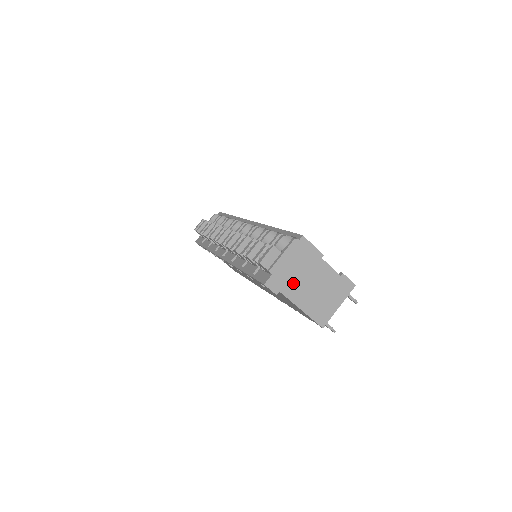
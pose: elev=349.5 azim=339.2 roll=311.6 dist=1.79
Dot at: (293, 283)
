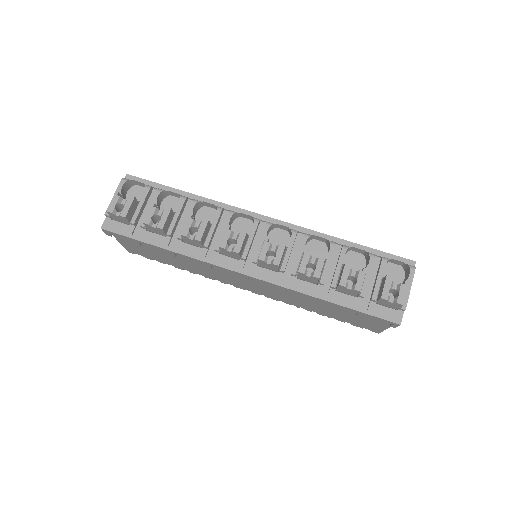
Dot at: occluded
